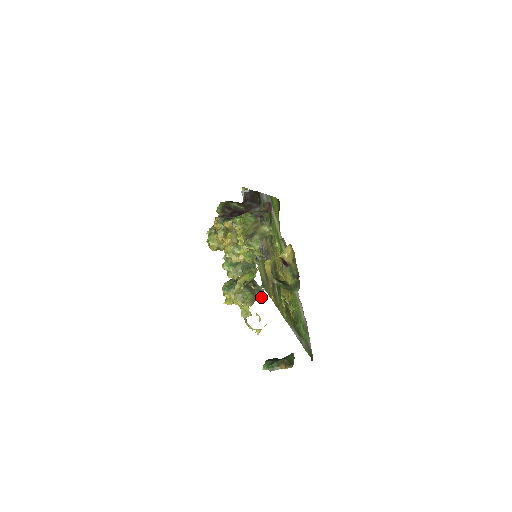
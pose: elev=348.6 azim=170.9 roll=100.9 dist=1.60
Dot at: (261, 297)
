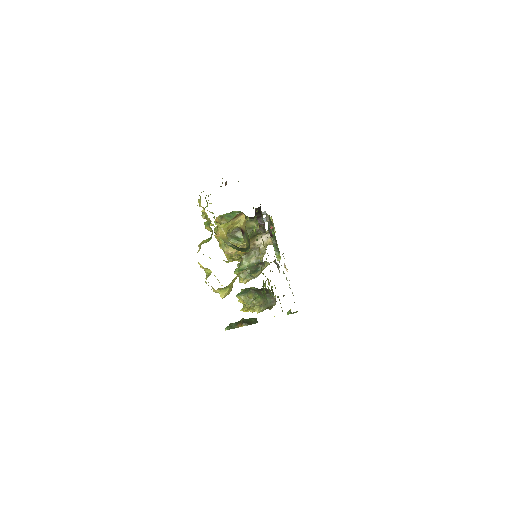
Dot at: (274, 304)
